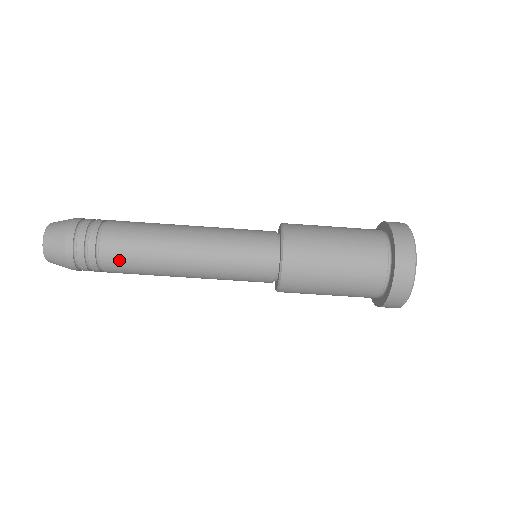
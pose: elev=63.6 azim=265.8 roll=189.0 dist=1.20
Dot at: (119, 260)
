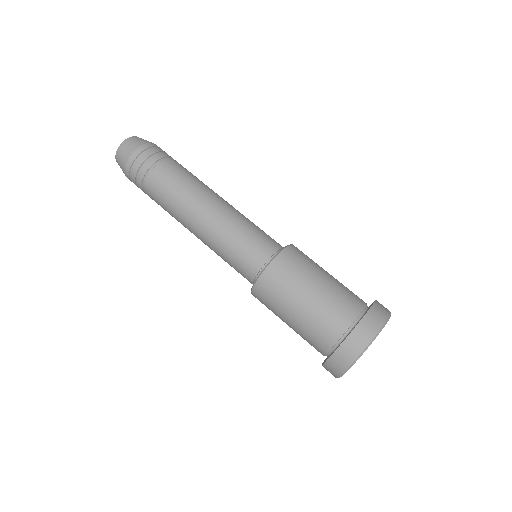
Dot at: (171, 172)
